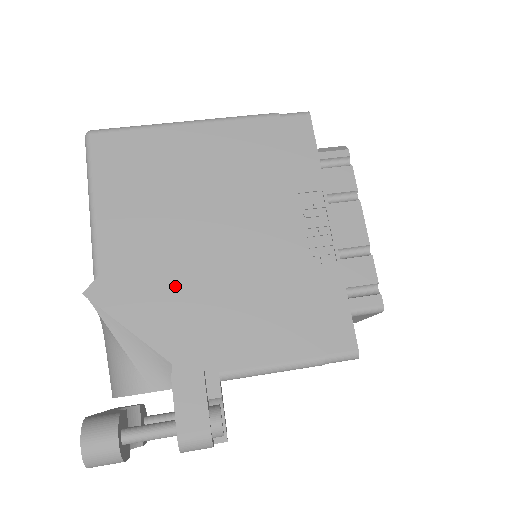
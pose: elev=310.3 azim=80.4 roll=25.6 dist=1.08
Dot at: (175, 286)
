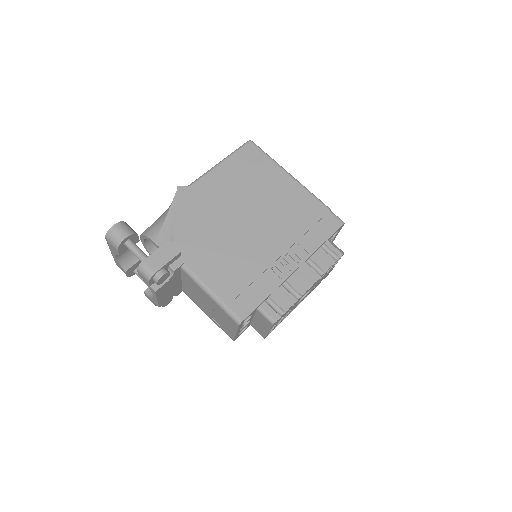
Dot at: (210, 219)
